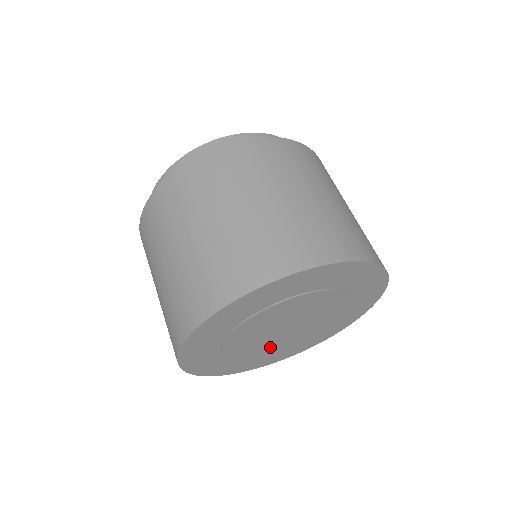
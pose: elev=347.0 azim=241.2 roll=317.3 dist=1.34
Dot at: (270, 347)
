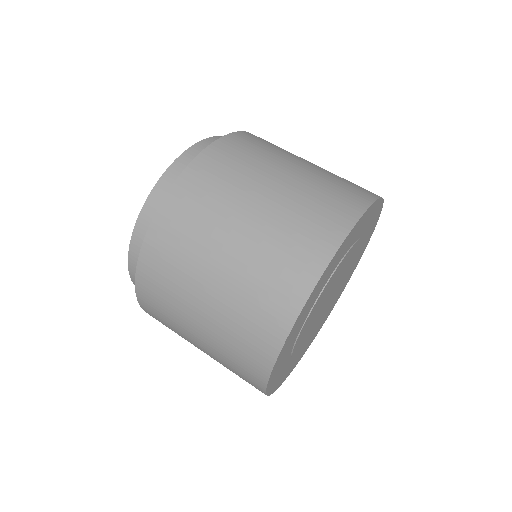
Dot at: (303, 338)
